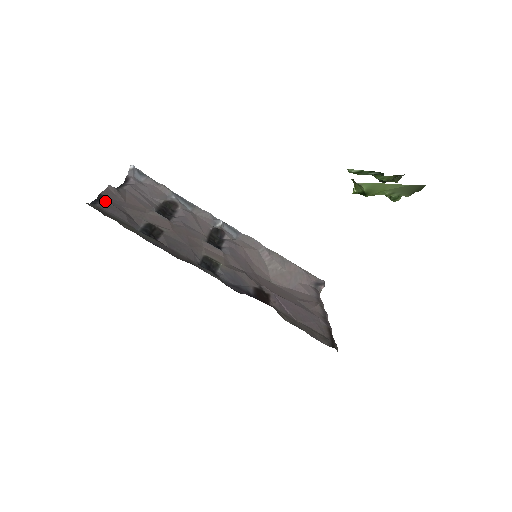
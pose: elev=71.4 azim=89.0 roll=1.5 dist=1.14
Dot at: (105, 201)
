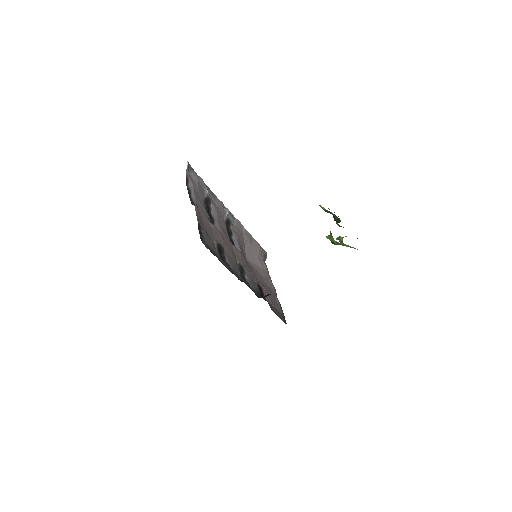
Dot at: (203, 232)
